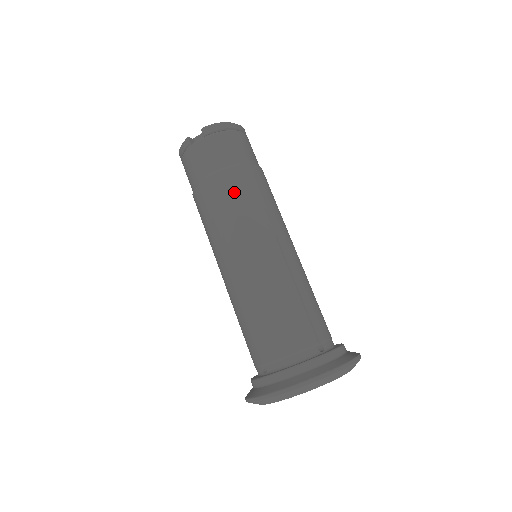
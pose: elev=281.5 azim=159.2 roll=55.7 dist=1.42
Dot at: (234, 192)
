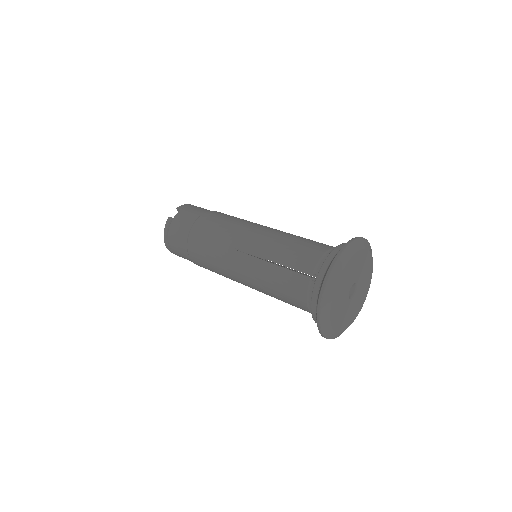
Dot at: (220, 217)
